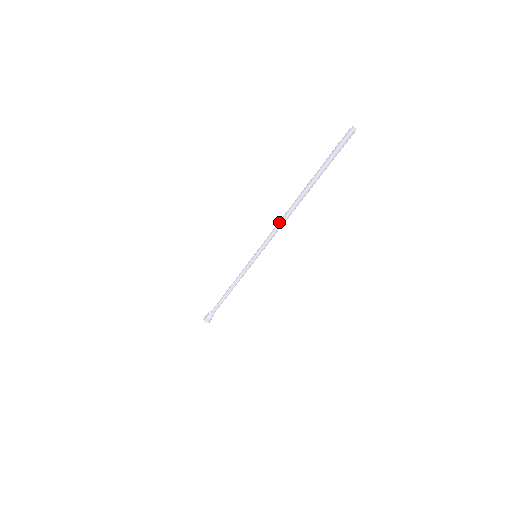
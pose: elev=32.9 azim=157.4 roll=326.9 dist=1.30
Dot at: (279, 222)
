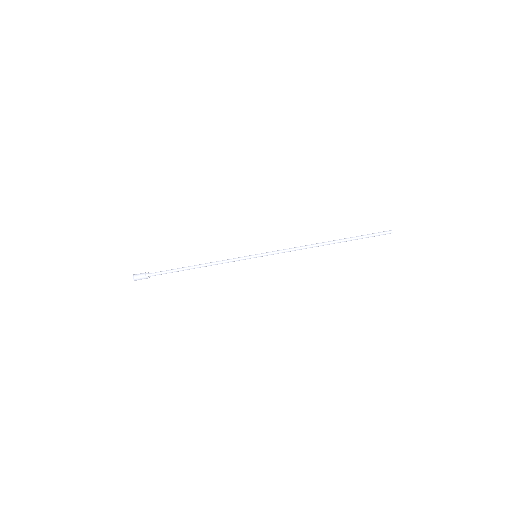
Dot at: (301, 246)
